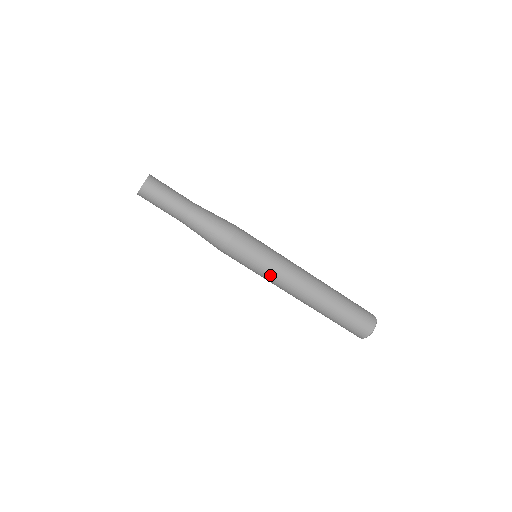
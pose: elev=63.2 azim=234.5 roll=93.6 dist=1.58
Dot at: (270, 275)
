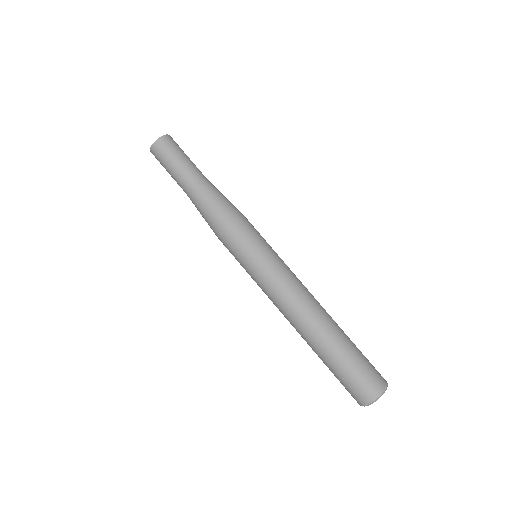
Dot at: (263, 280)
